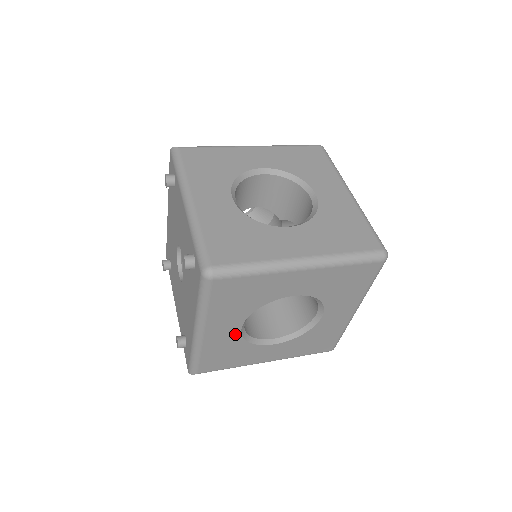
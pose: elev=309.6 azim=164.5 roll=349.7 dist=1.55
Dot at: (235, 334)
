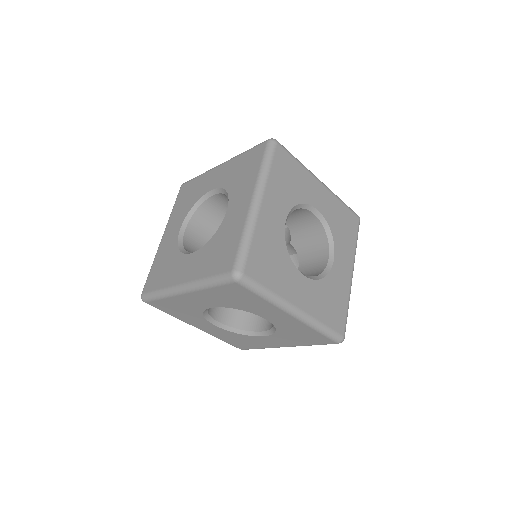
Dot at: (219, 329)
